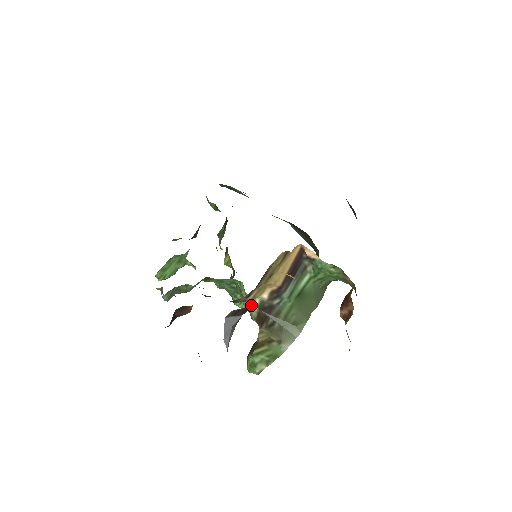
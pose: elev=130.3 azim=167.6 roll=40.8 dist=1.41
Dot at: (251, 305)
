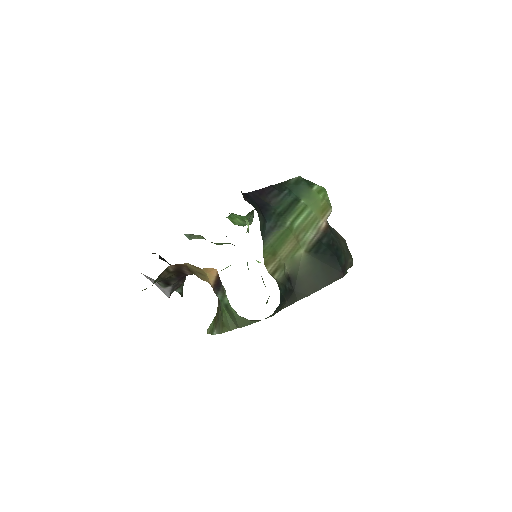
Dot at: occluded
